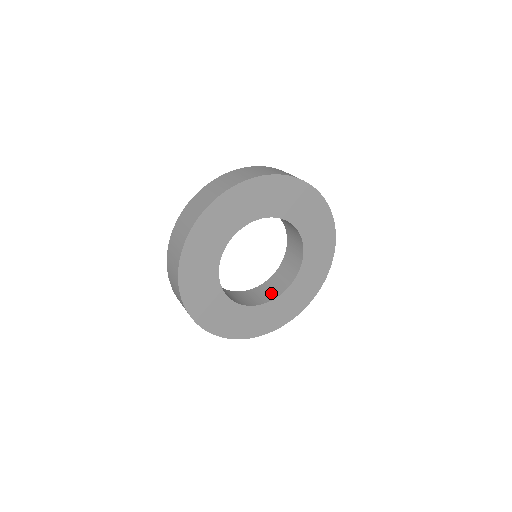
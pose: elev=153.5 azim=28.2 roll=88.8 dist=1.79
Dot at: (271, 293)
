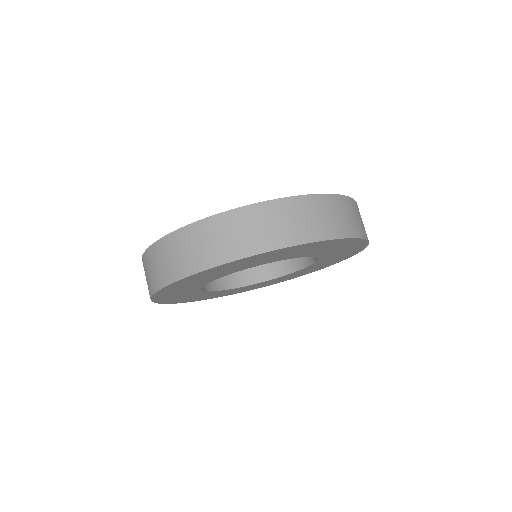
Dot at: (254, 273)
